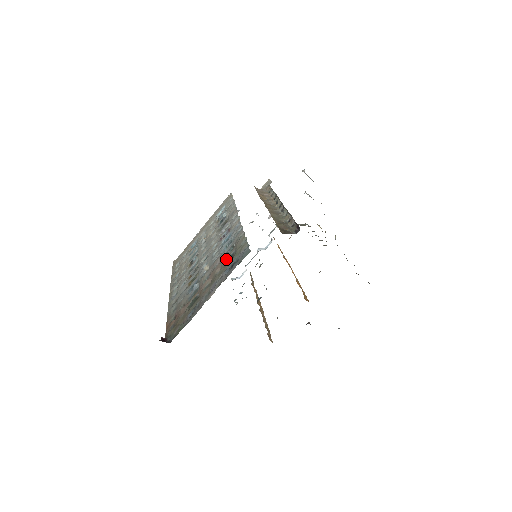
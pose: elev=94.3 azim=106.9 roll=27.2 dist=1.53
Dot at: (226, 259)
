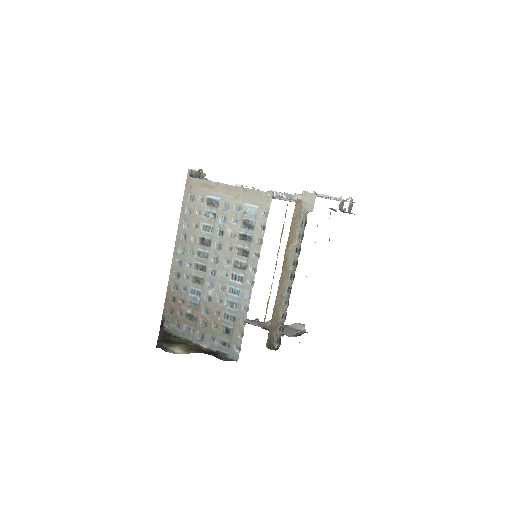
Dot at: (224, 324)
